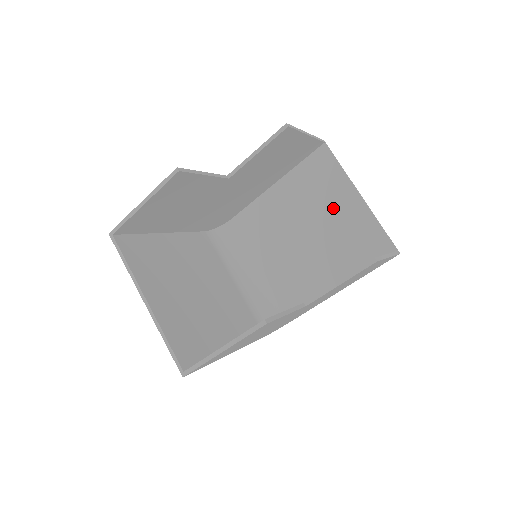
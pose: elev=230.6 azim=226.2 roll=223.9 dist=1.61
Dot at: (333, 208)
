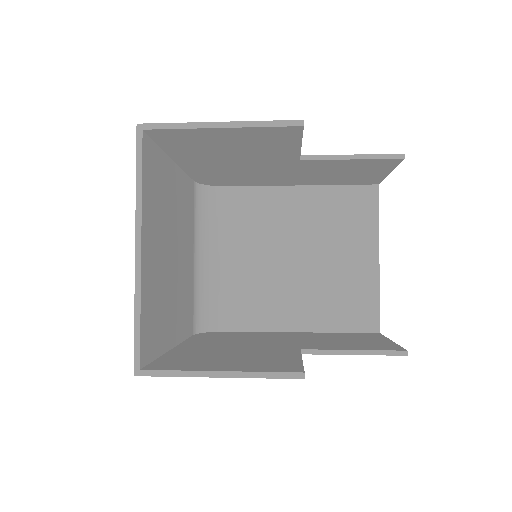
Dot at: (345, 252)
